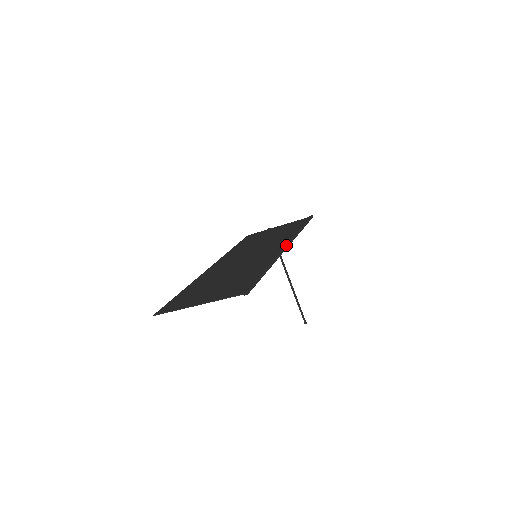
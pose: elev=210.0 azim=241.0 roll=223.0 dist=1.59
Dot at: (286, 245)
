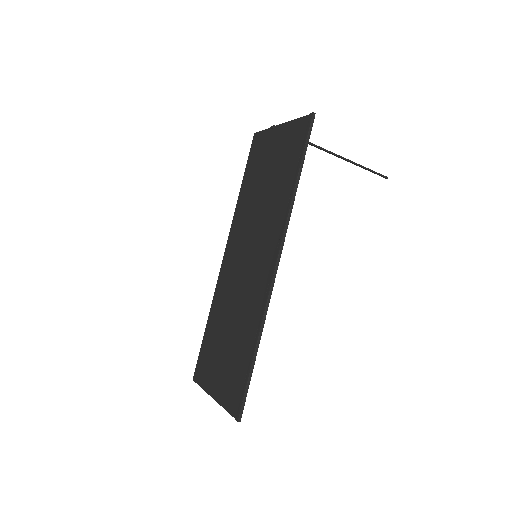
Dot at: (274, 269)
